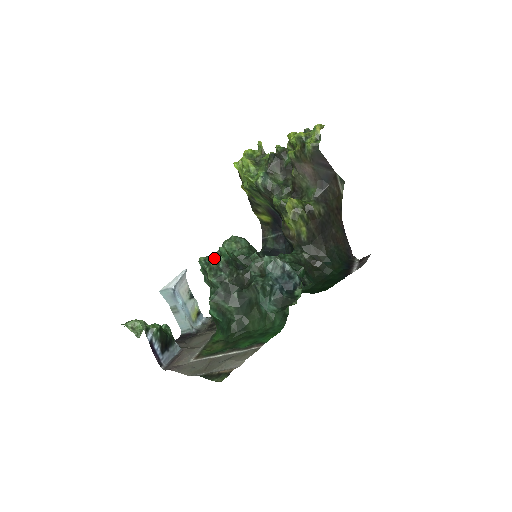
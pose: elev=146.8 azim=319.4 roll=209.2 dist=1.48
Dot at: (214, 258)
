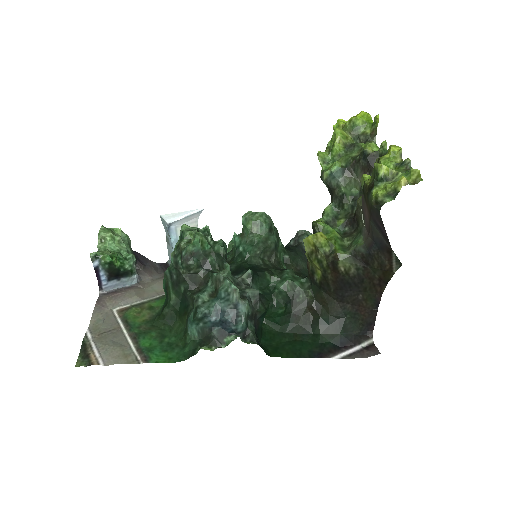
Dot at: (189, 238)
